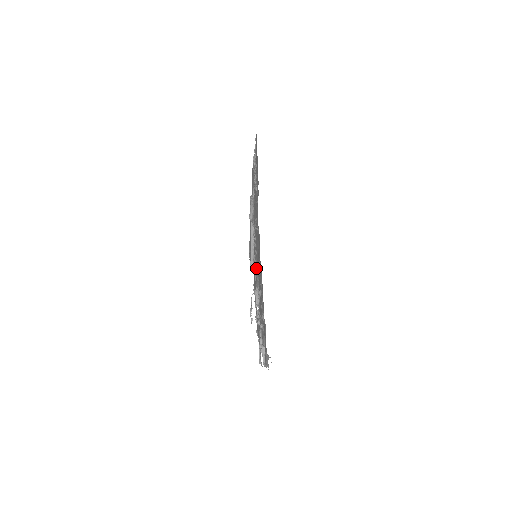
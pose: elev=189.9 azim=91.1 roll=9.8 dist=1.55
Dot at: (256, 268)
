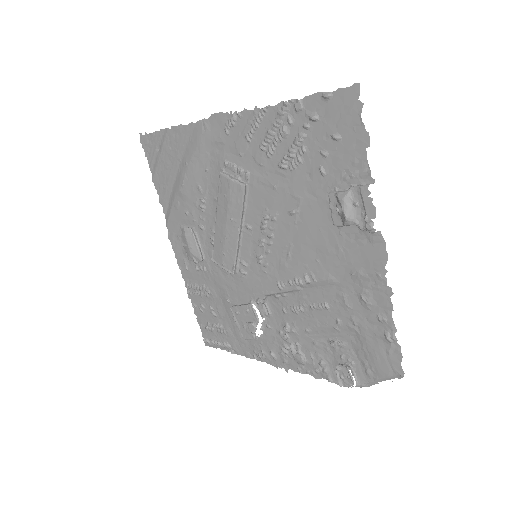
Dot at: (305, 276)
